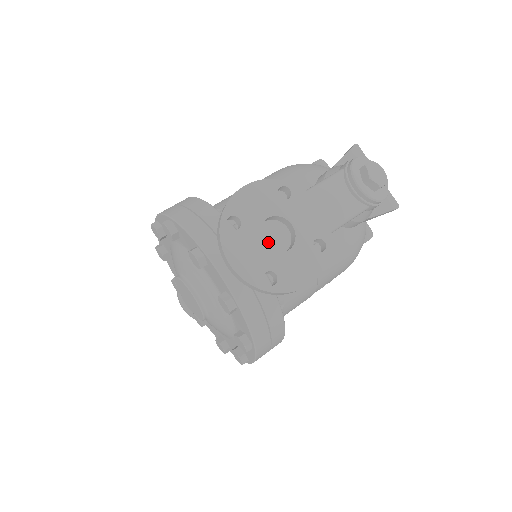
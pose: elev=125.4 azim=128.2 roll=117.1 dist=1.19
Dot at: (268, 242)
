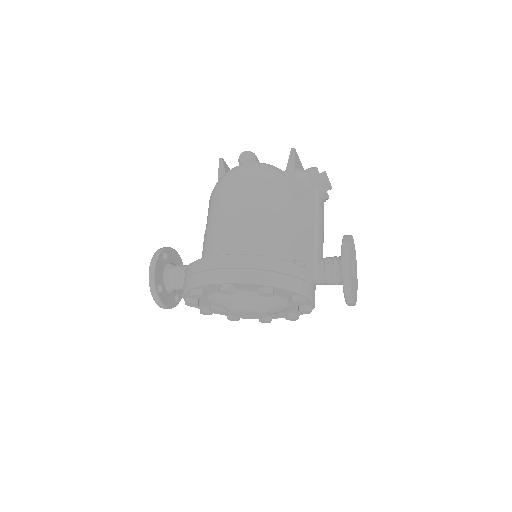
Dot at: occluded
